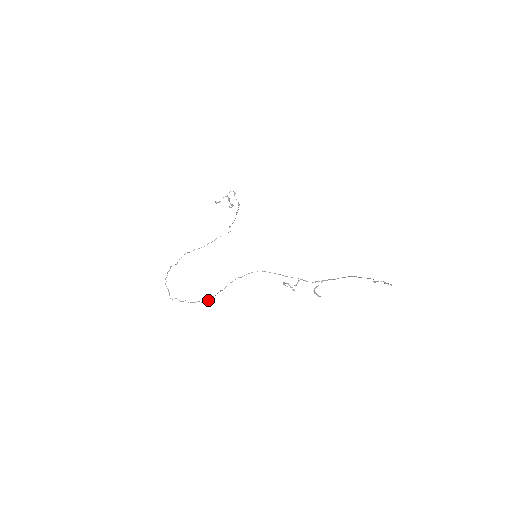
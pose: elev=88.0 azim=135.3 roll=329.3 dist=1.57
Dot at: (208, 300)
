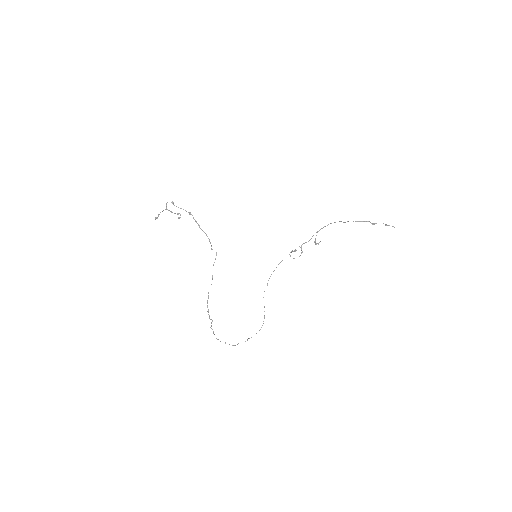
Dot at: occluded
